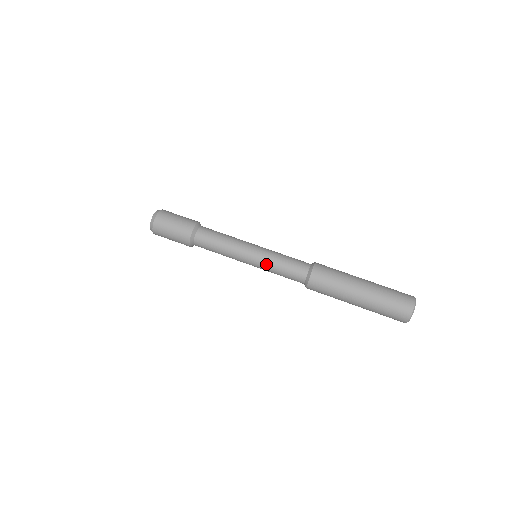
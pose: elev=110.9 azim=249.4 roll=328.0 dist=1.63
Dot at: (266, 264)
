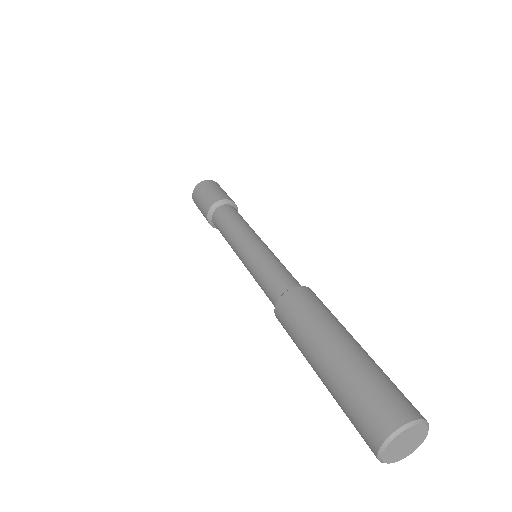
Dot at: (262, 254)
